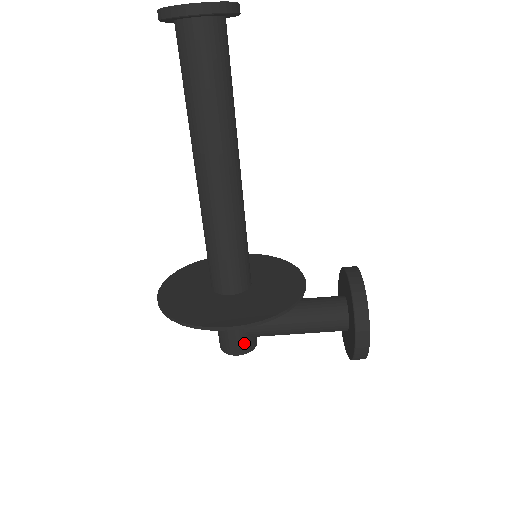
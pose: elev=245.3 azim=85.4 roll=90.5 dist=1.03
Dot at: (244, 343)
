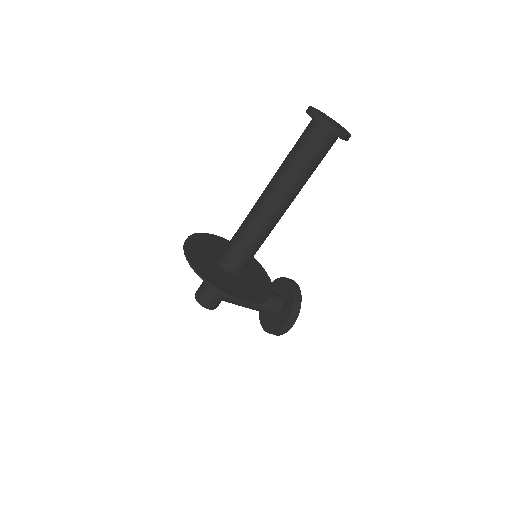
Dot at: (217, 303)
